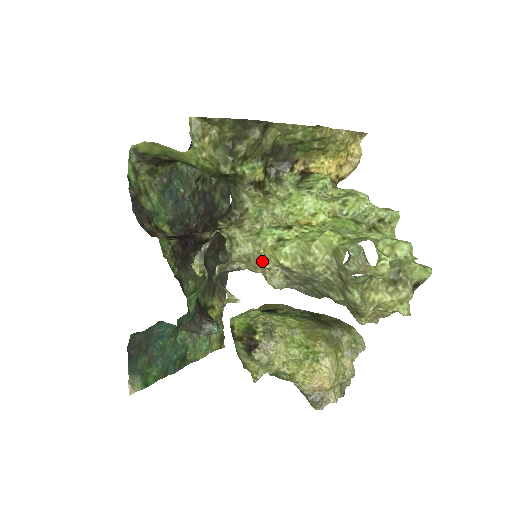
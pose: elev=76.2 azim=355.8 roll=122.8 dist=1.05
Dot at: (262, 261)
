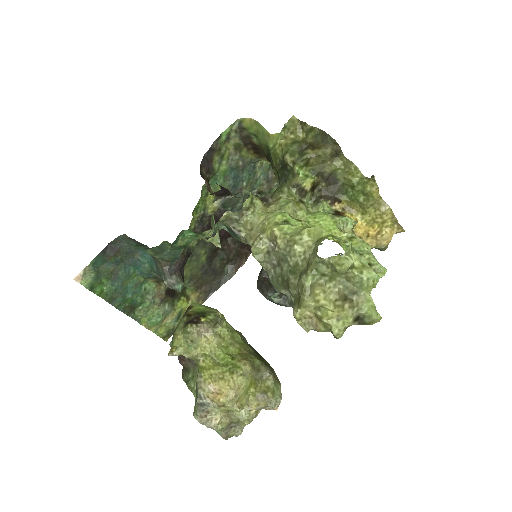
Dot at: (260, 233)
